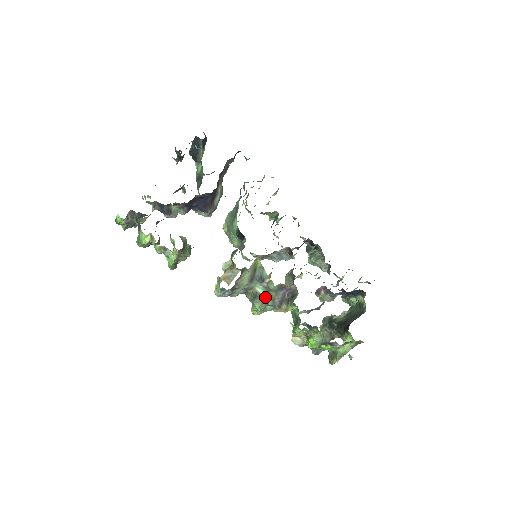
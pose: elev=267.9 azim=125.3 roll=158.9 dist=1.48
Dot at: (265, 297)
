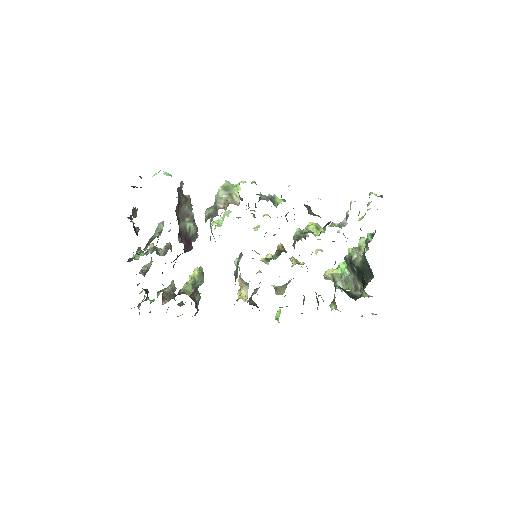
Dot at: (282, 288)
